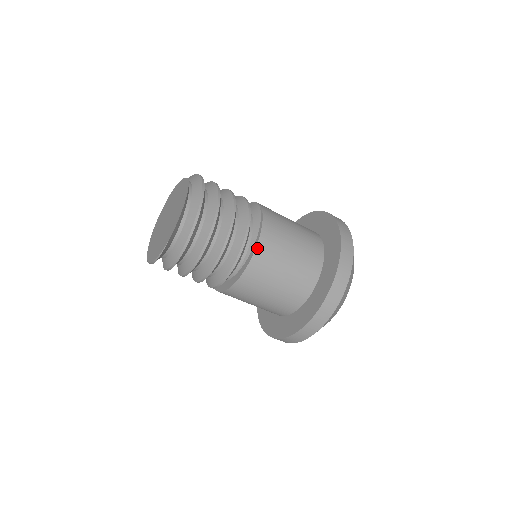
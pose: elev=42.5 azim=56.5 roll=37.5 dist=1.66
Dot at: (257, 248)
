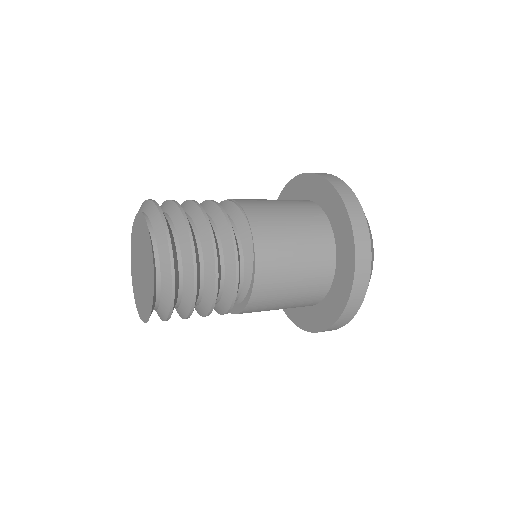
Dot at: (248, 304)
